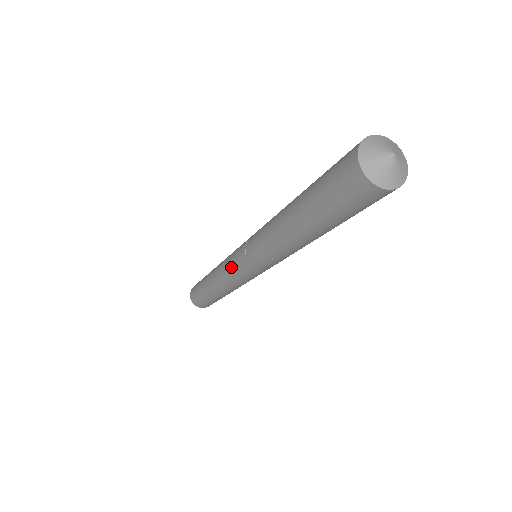
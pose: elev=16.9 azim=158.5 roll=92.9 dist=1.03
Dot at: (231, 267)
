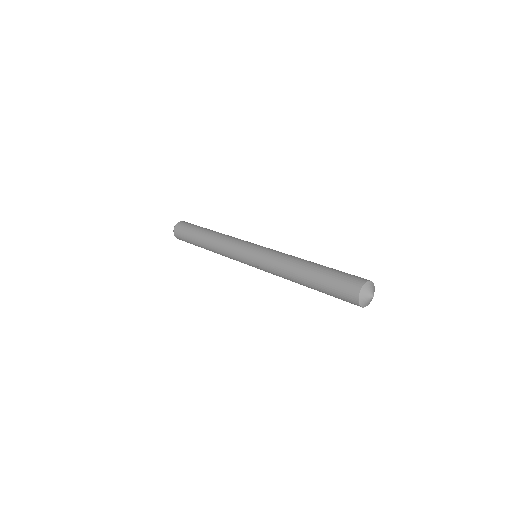
Dot at: (238, 260)
